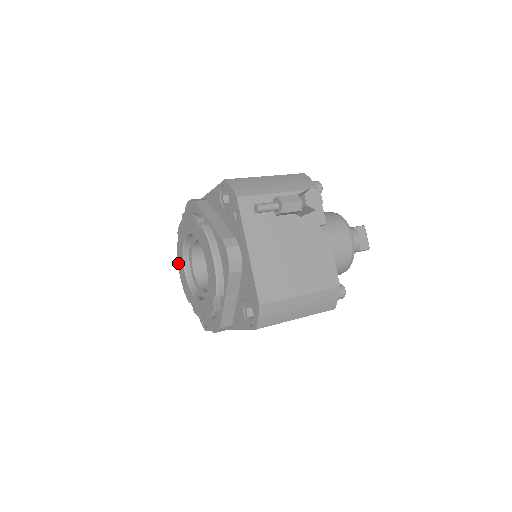
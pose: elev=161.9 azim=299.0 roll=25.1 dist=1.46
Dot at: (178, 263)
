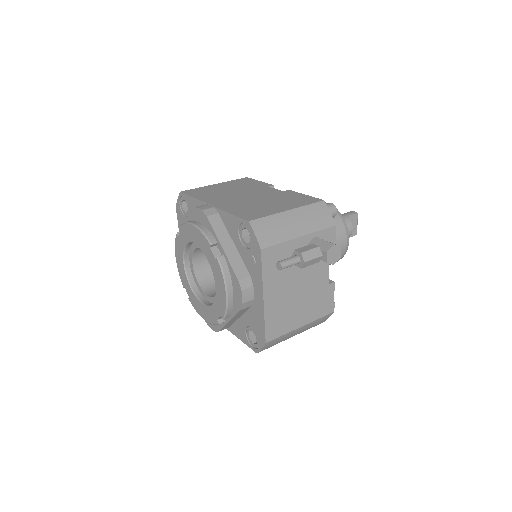
Dot at: (176, 250)
